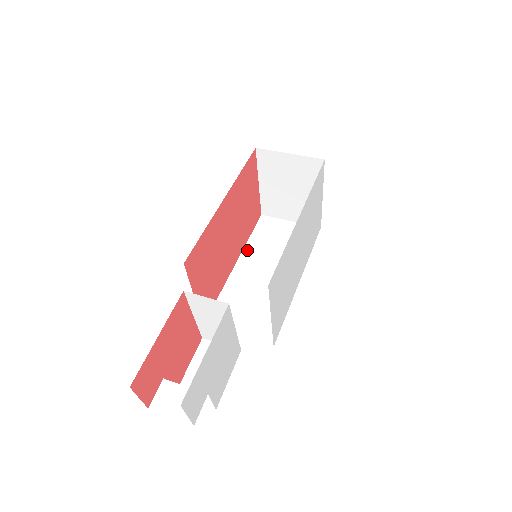
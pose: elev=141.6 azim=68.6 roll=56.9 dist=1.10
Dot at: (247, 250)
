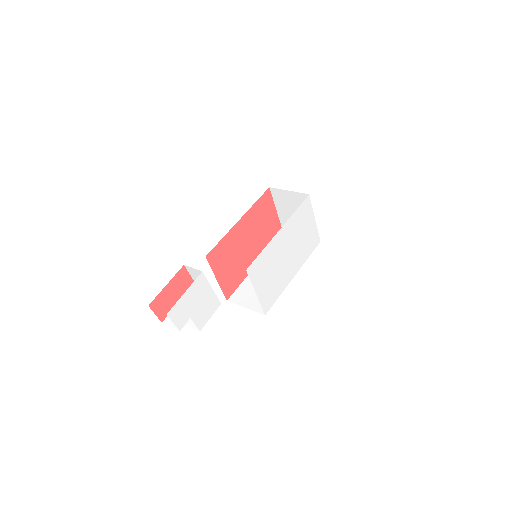
Dot at: occluded
